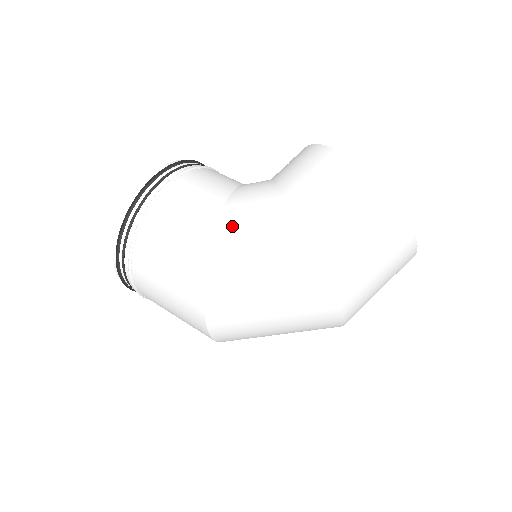
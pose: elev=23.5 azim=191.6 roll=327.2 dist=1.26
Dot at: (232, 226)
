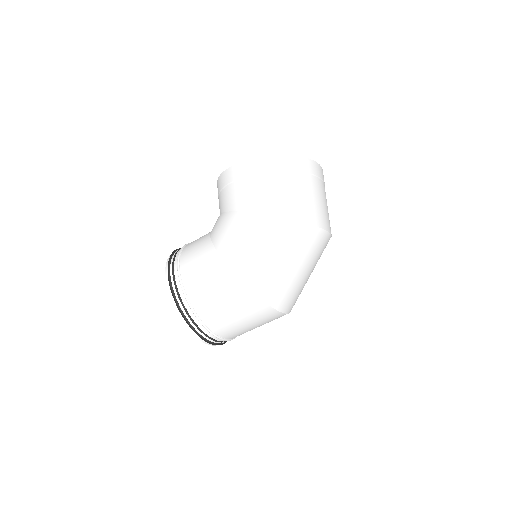
Dot at: (230, 251)
